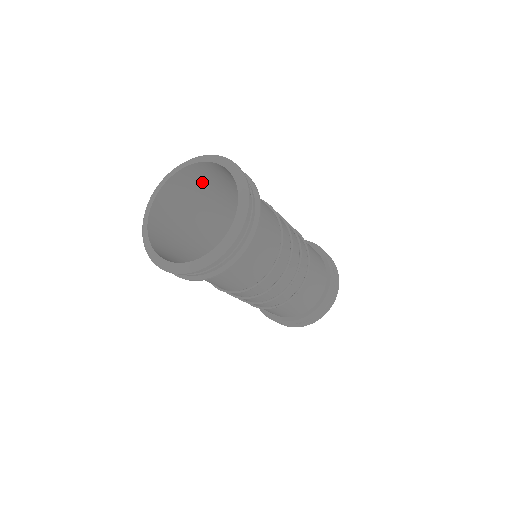
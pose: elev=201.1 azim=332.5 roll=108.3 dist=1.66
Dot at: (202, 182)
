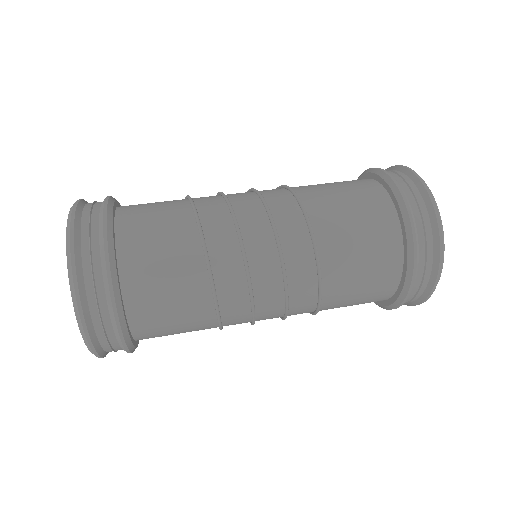
Dot at: occluded
